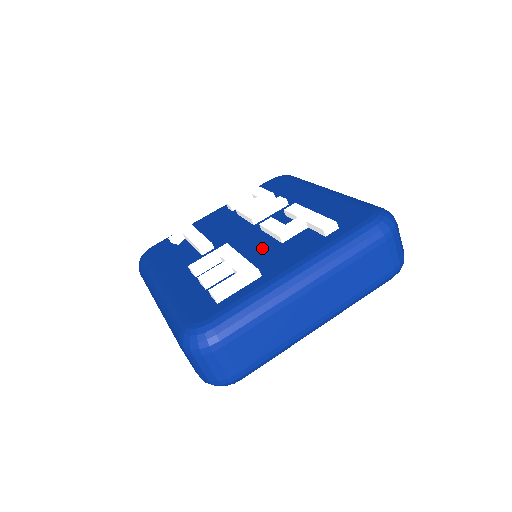
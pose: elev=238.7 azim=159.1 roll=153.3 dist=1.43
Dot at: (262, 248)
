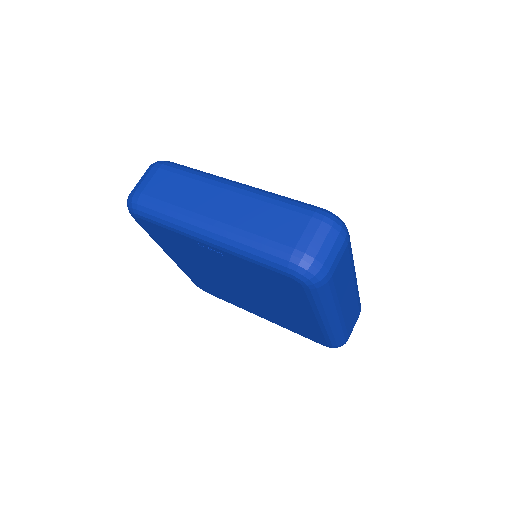
Dot at: occluded
